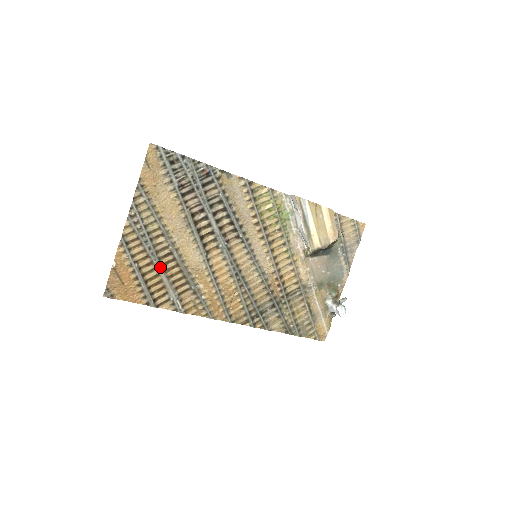
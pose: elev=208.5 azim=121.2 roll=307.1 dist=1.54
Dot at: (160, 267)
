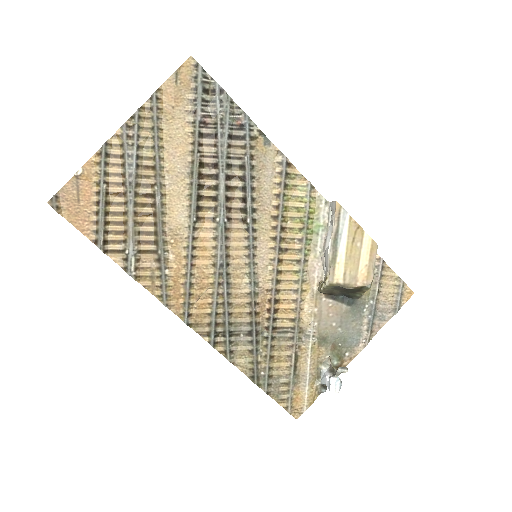
Dot at: (132, 204)
